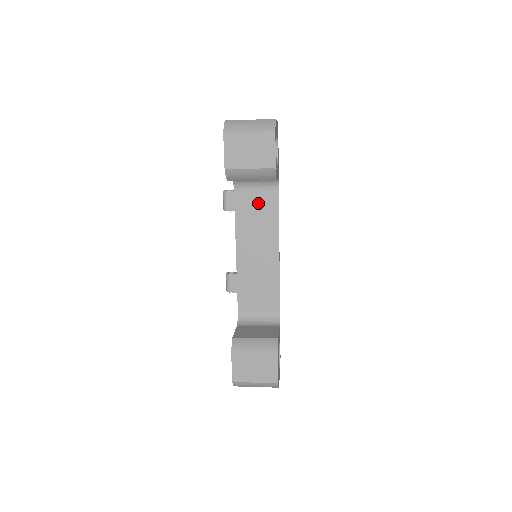
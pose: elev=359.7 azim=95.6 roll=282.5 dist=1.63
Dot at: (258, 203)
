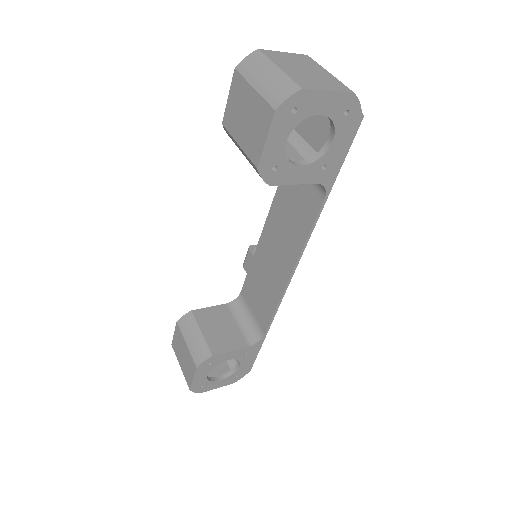
Dot at: (300, 196)
